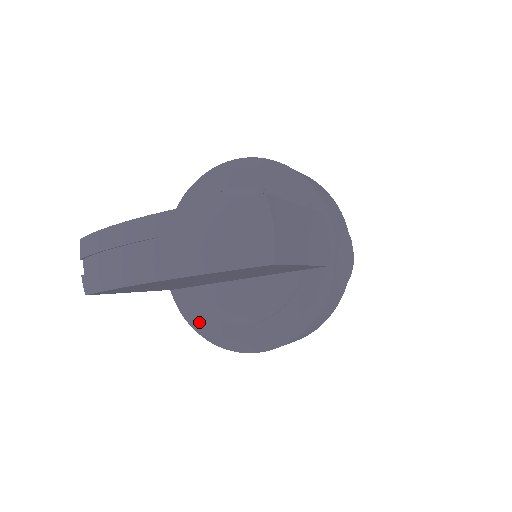
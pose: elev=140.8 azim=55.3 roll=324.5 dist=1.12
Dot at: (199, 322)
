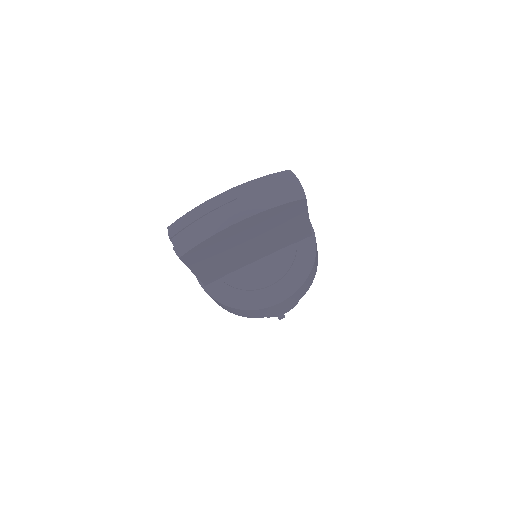
Dot at: (232, 300)
